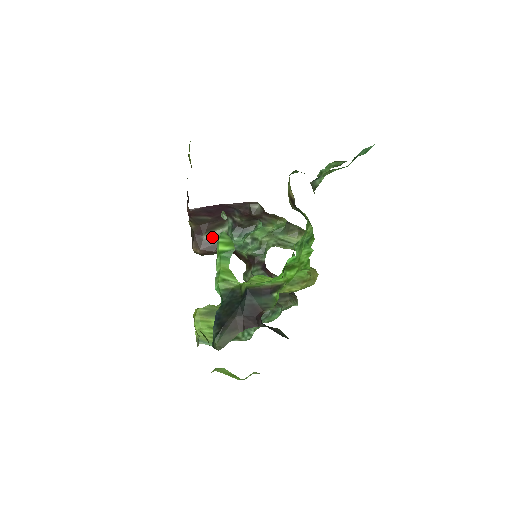
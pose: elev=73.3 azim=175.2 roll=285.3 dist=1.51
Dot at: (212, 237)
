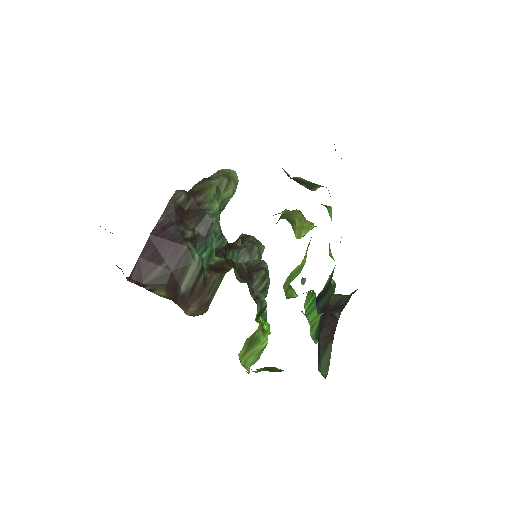
Dot at: (190, 281)
